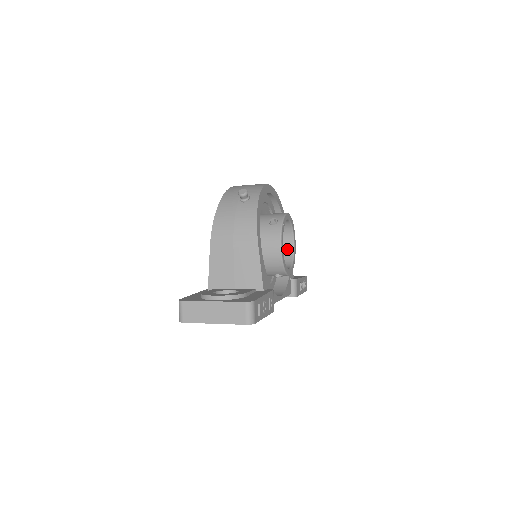
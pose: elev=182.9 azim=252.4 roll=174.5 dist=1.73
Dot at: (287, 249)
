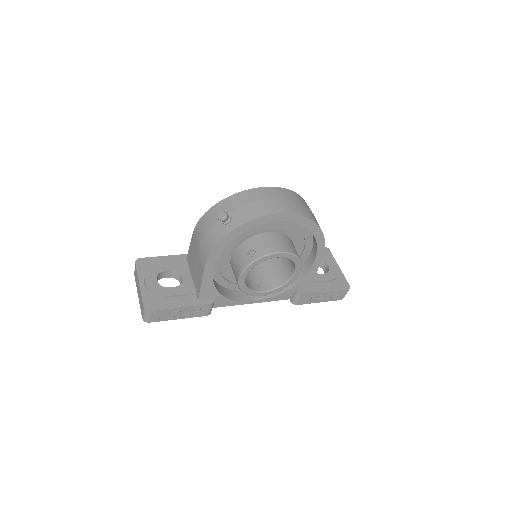
Dot at: (289, 271)
